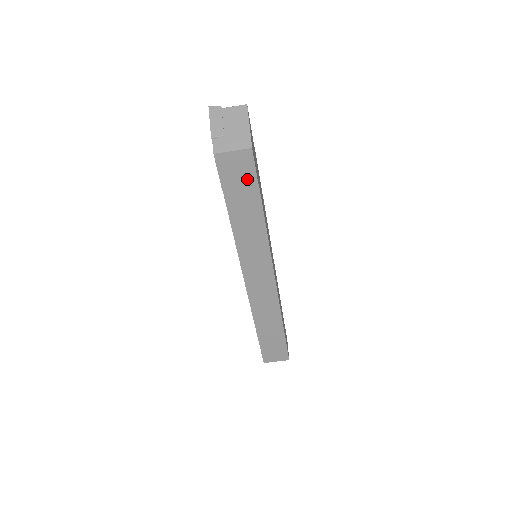
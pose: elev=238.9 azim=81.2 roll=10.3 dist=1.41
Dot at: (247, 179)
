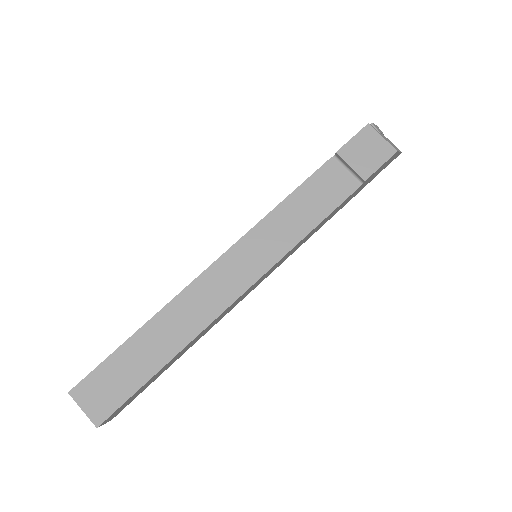
Dot at: (364, 166)
